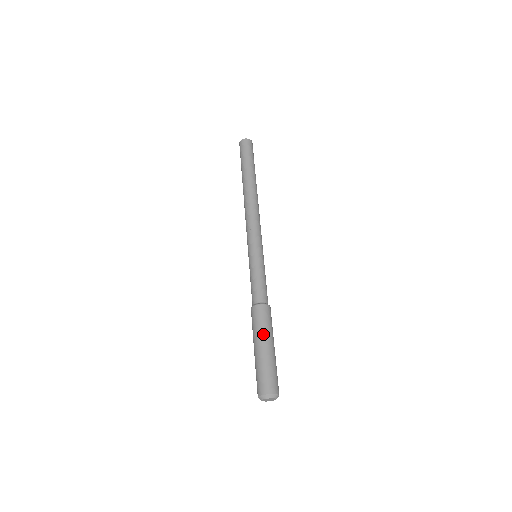
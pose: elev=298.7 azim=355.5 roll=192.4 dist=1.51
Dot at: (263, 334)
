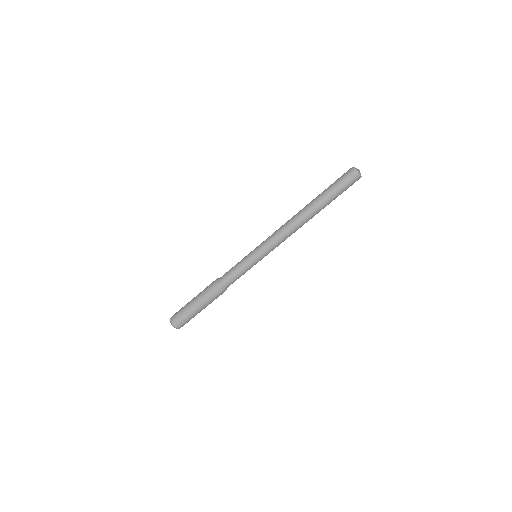
Dot at: (206, 304)
